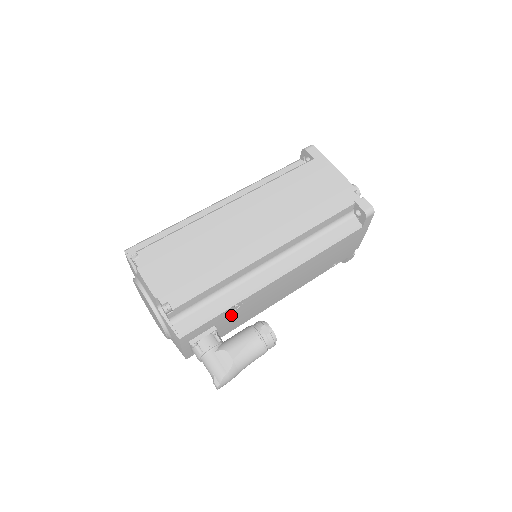
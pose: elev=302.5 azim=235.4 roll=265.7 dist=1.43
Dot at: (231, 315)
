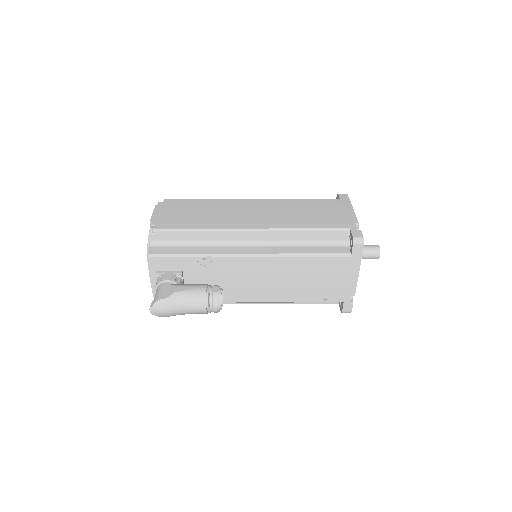
Dot at: (200, 271)
